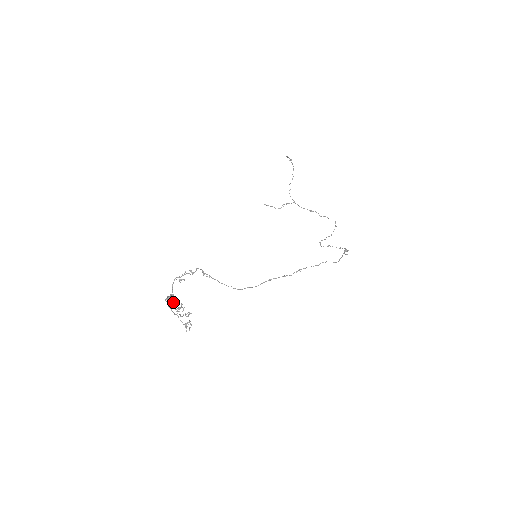
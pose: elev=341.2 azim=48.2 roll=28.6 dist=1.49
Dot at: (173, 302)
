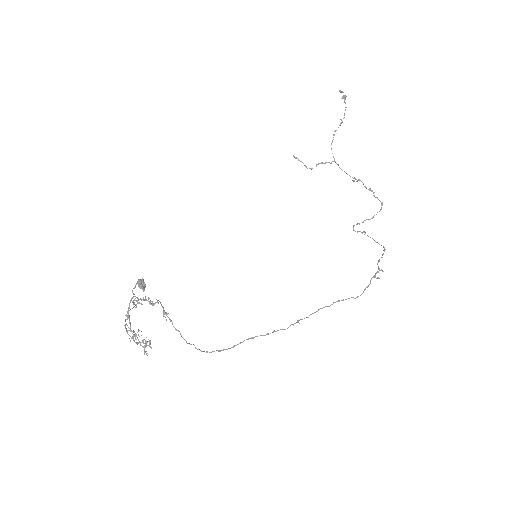
Dot at: (144, 288)
